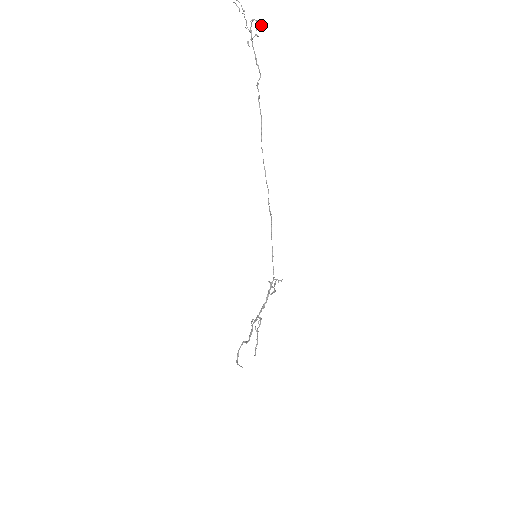
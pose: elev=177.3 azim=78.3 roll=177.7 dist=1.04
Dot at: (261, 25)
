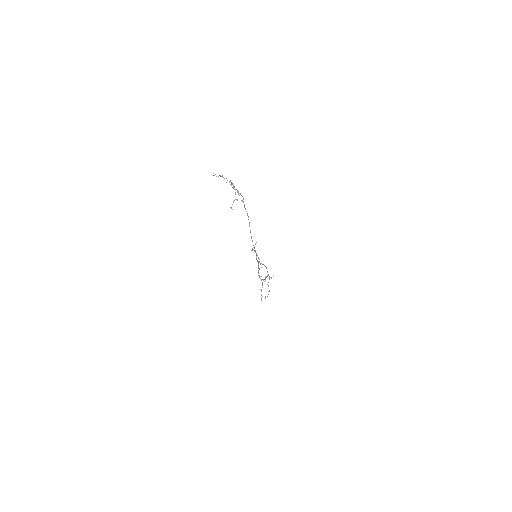
Dot at: occluded
